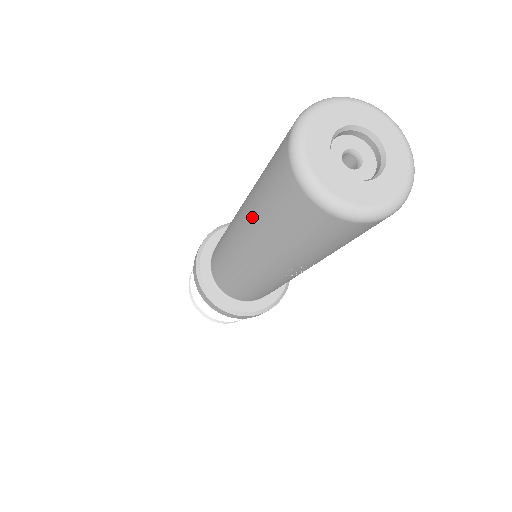
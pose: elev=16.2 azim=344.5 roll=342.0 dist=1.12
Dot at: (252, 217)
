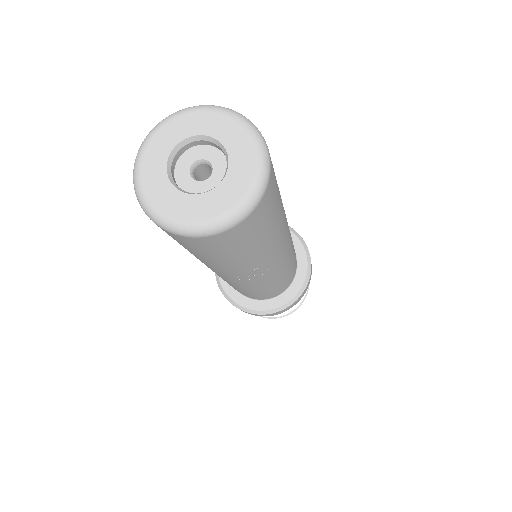
Dot at: occluded
